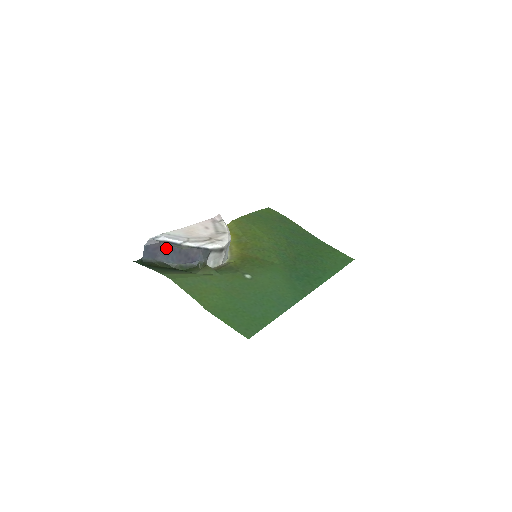
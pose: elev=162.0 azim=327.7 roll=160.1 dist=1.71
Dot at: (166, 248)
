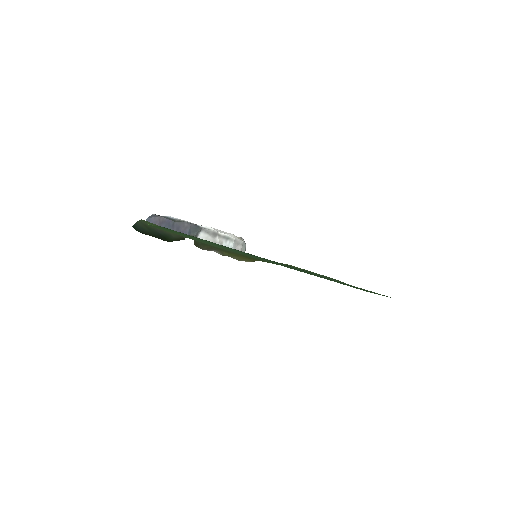
Dot at: (163, 222)
